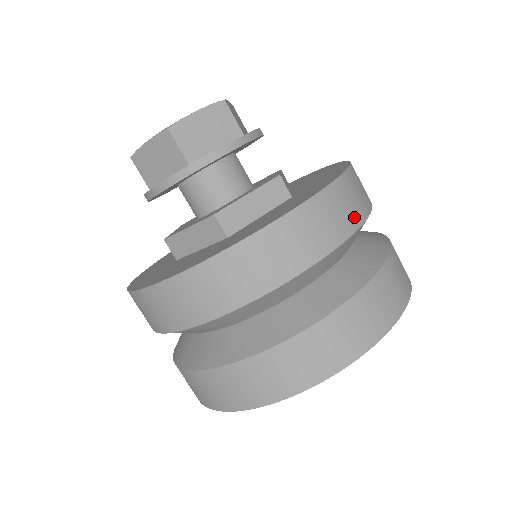
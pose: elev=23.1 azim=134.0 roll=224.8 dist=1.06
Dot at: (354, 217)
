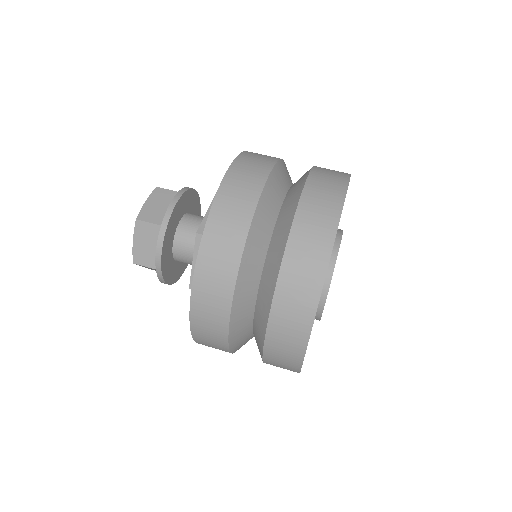
Dot at: (268, 161)
